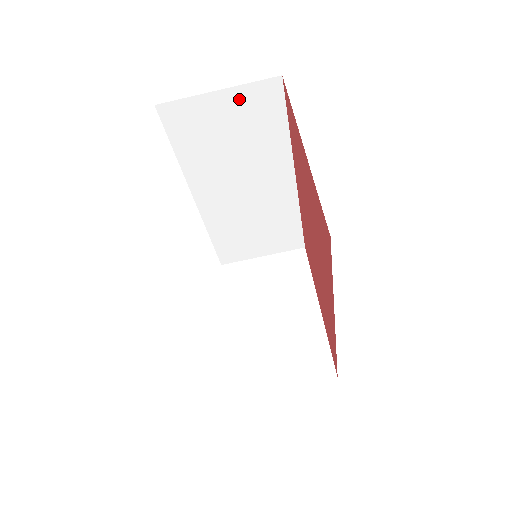
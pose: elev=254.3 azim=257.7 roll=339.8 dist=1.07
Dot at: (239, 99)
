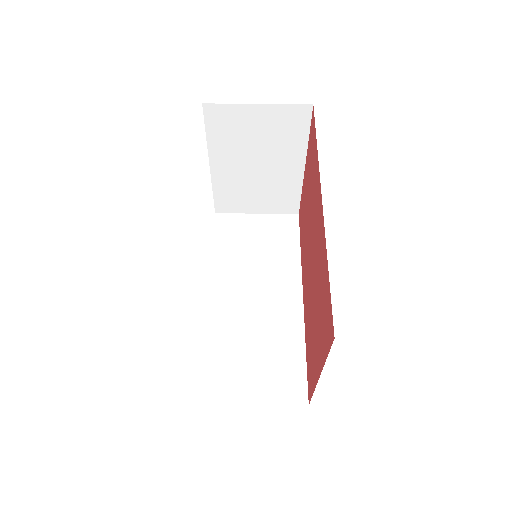
Dot at: (269, 222)
